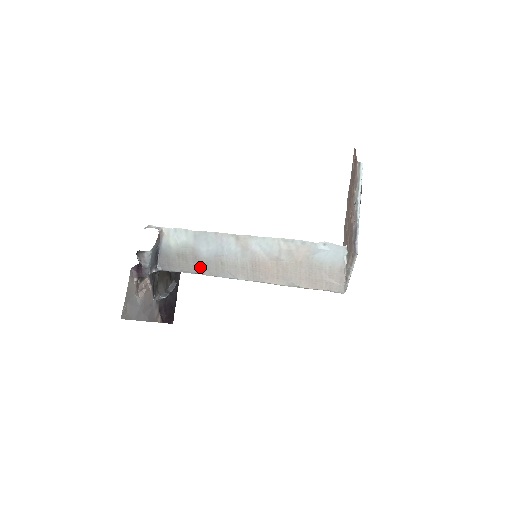
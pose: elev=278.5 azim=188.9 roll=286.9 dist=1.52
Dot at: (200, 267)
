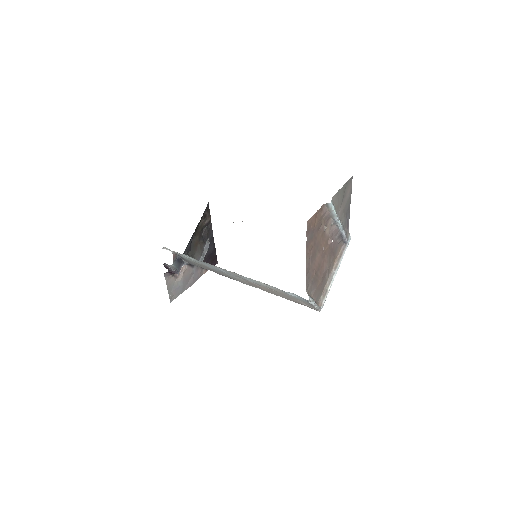
Dot at: (213, 271)
